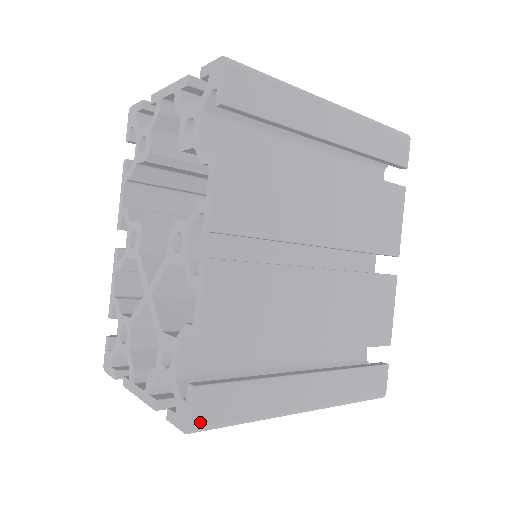
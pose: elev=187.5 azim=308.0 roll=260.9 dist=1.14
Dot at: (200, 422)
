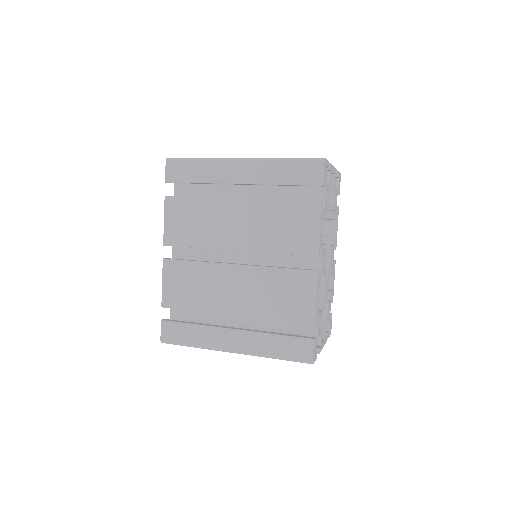
Dot at: (165, 338)
